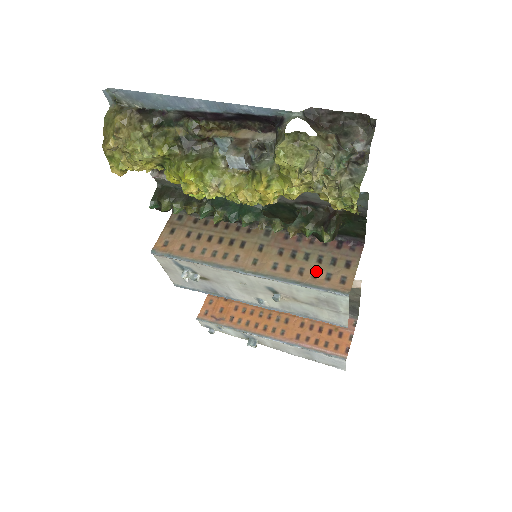
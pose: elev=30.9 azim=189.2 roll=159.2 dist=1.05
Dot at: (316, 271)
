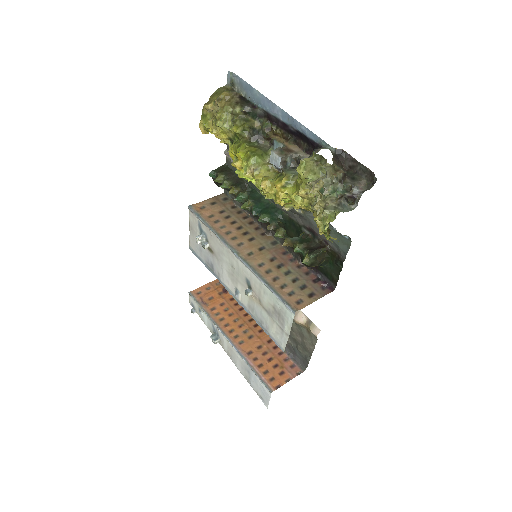
Dot at: (286, 285)
